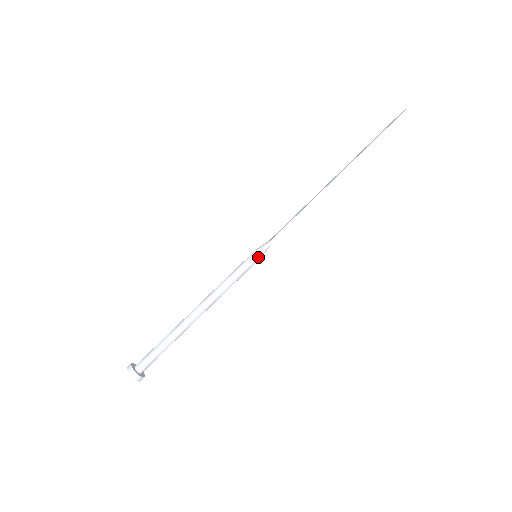
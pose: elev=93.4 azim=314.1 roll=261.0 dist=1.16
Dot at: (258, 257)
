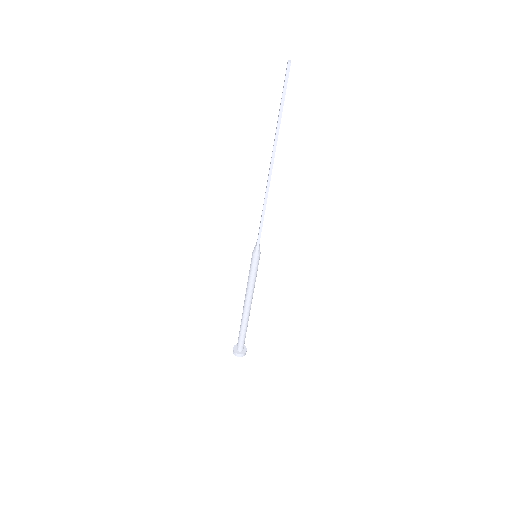
Dot at: (257, 258)
